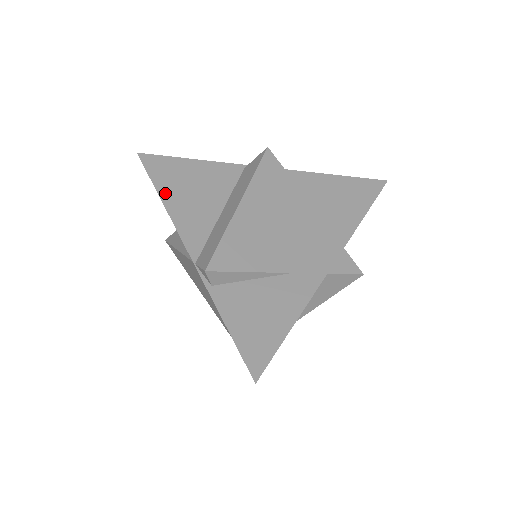
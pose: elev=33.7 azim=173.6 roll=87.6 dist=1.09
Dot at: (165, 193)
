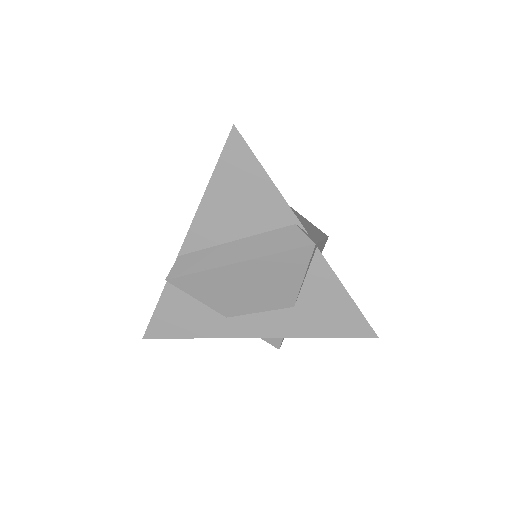
Dot at: (214, 186)
